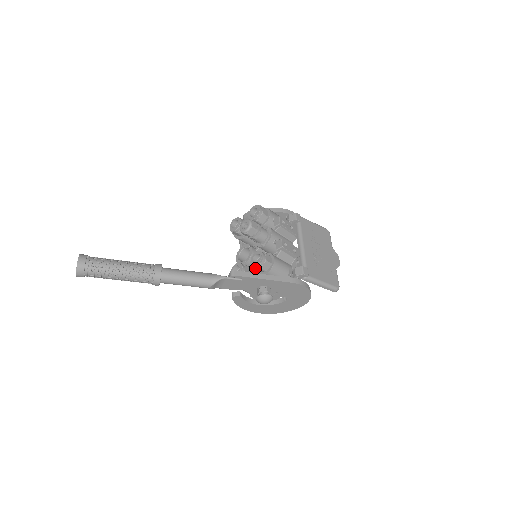
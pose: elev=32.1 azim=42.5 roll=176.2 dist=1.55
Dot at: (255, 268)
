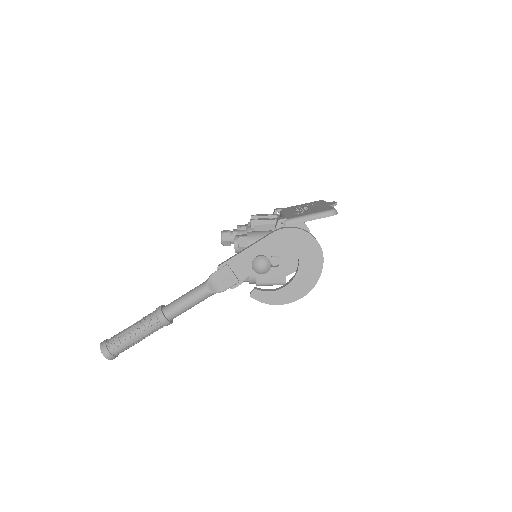
Dot at: (238, 251)
